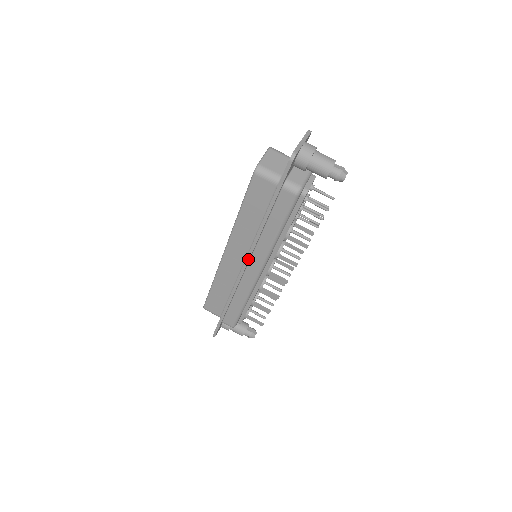
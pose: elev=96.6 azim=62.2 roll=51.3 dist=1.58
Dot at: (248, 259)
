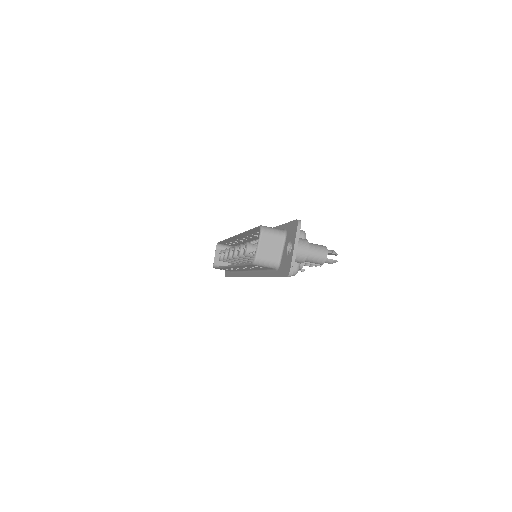
Dot at: occluded
